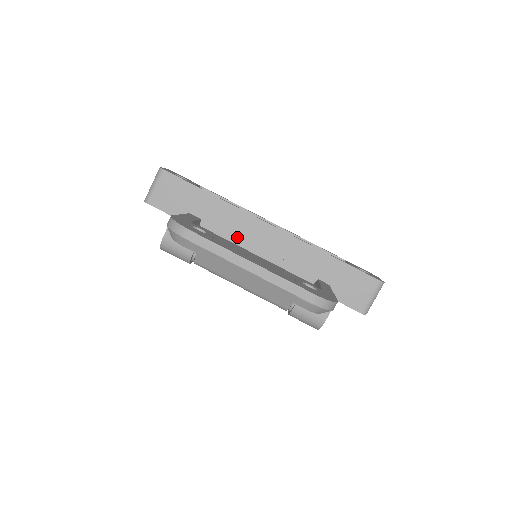
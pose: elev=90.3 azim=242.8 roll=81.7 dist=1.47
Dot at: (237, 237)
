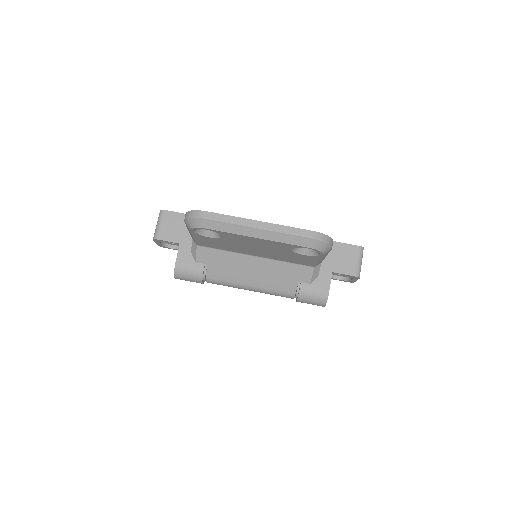
Dot at: occluded
